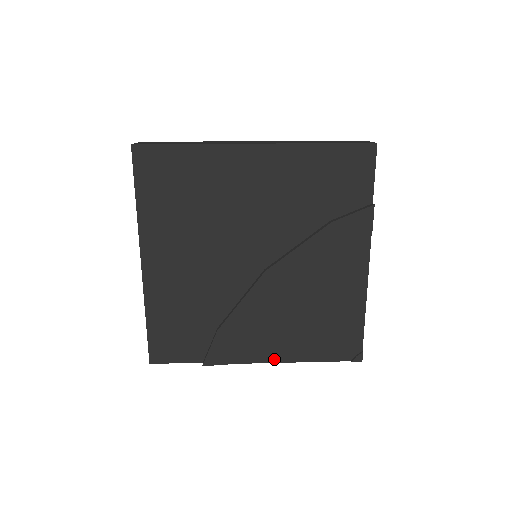
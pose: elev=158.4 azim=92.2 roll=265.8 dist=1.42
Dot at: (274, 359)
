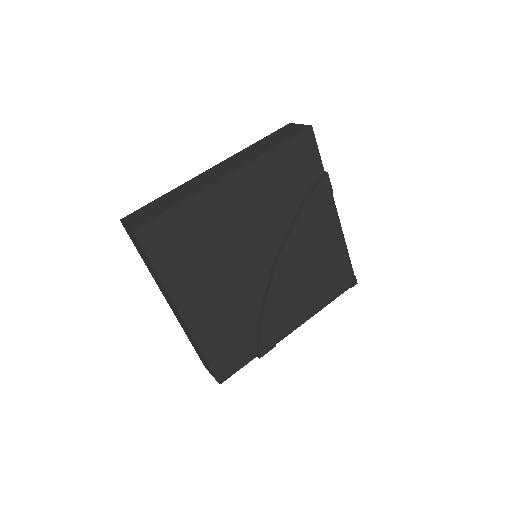
Dot at: (303, 320)
